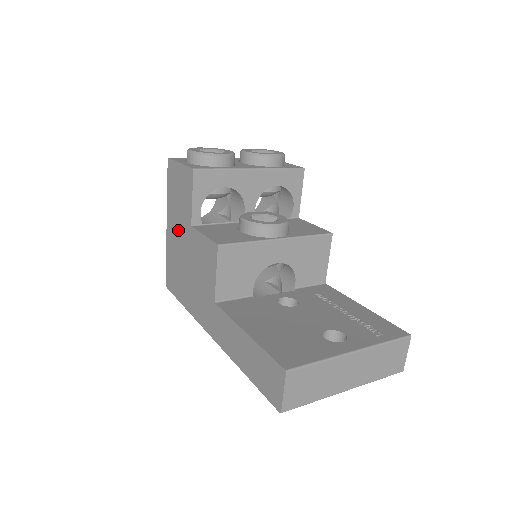
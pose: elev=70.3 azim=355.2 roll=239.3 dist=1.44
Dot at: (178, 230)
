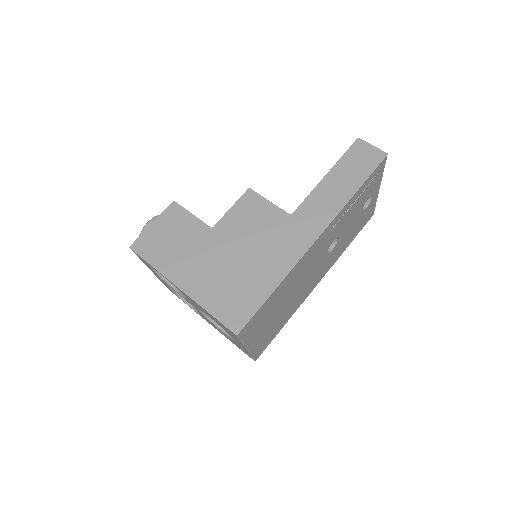
Dot at: (200, 259)
